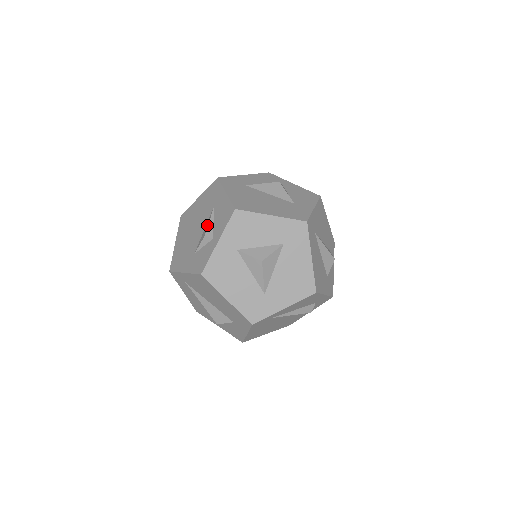
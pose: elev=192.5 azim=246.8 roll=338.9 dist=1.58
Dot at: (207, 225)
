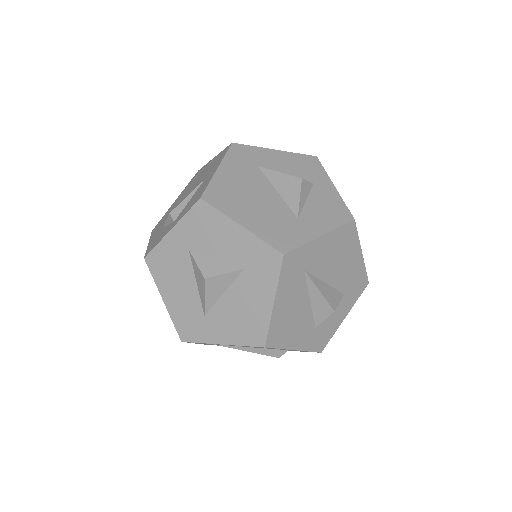
Dot at: (182, 201)
